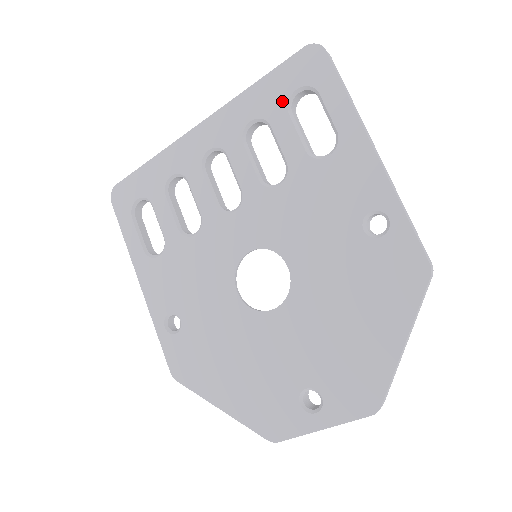
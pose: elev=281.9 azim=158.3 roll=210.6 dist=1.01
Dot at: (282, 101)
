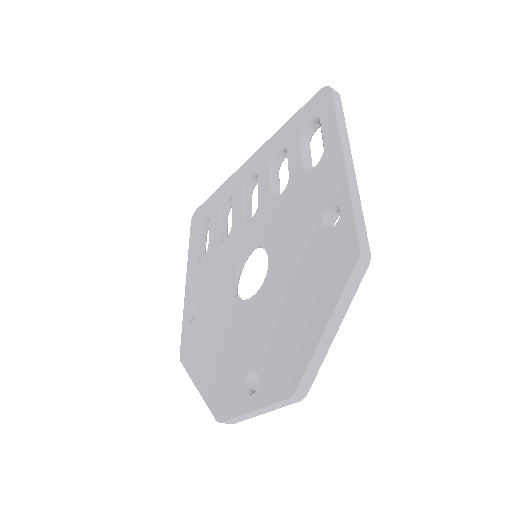
Dot at: (298, 131)
